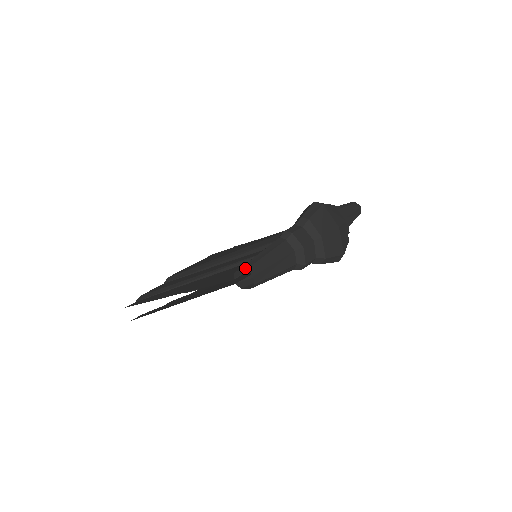
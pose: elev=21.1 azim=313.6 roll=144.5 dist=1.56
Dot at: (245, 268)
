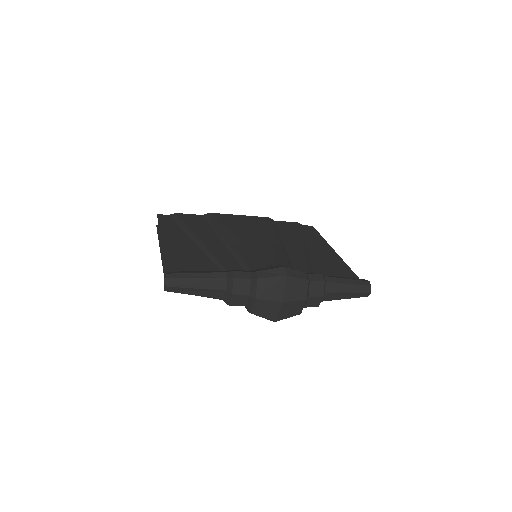
Dot at: (167, 277)
